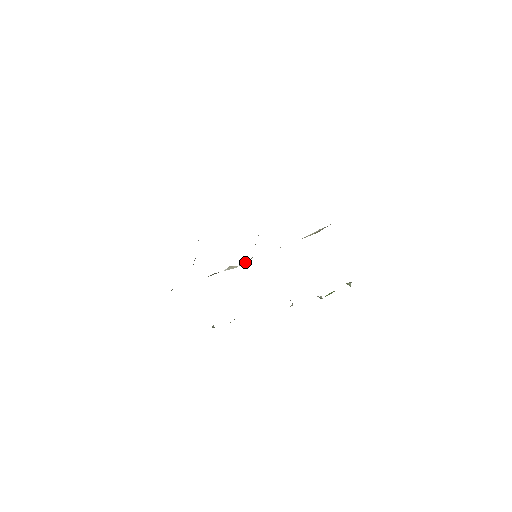
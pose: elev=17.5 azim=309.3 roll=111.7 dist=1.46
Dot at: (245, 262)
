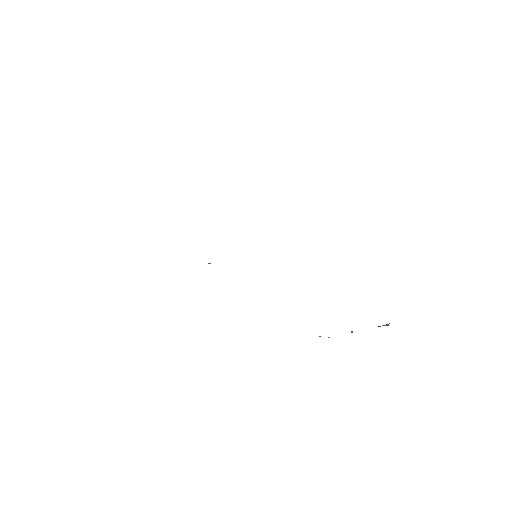
Dot at: occluded
